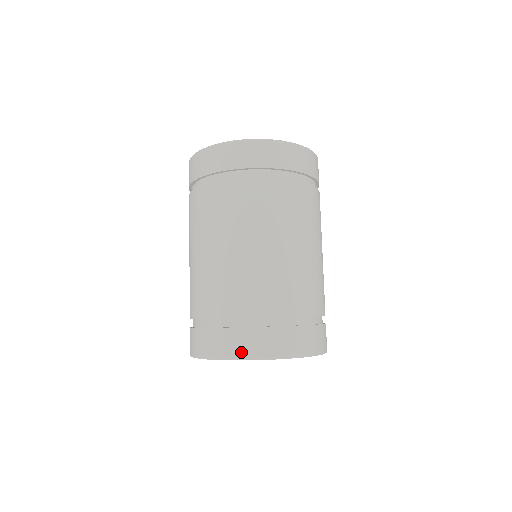
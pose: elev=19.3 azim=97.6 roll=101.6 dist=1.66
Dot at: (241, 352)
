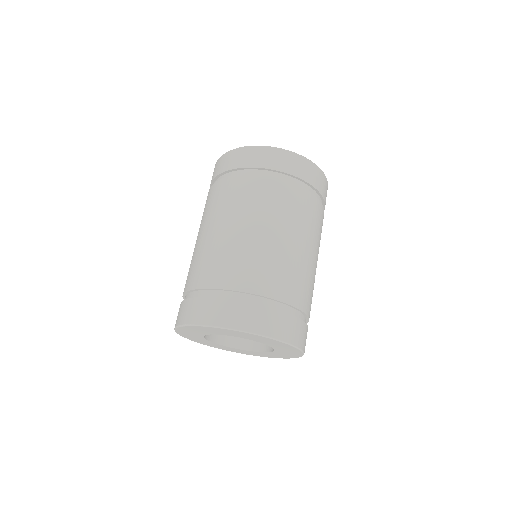
Dot at: (216, 320)
